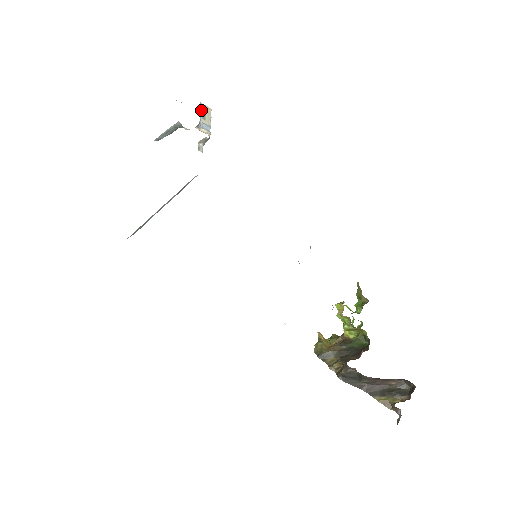
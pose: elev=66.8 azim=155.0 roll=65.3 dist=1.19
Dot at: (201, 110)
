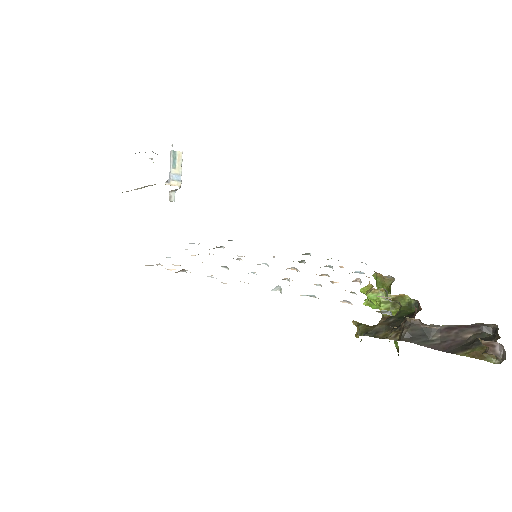
Dot at: (171, 159)
